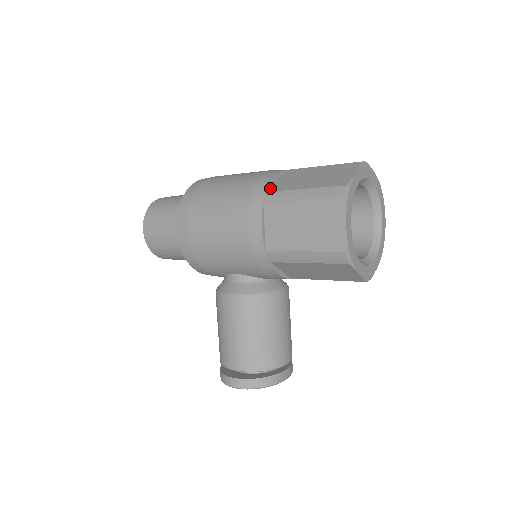
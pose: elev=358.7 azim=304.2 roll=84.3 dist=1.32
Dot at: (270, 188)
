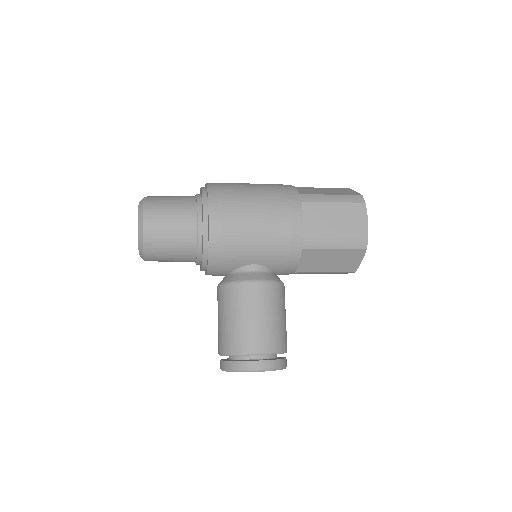
Dot at: (298, 192)
